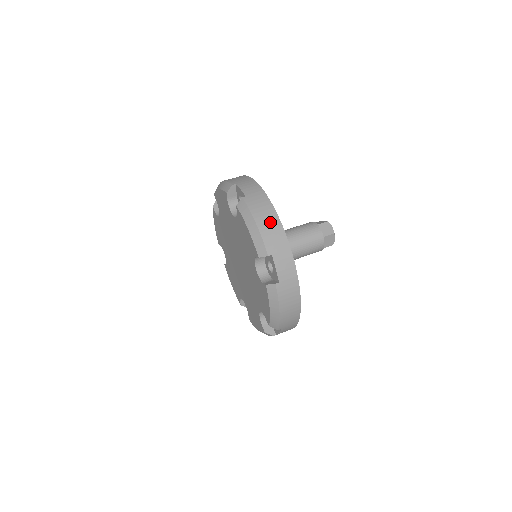
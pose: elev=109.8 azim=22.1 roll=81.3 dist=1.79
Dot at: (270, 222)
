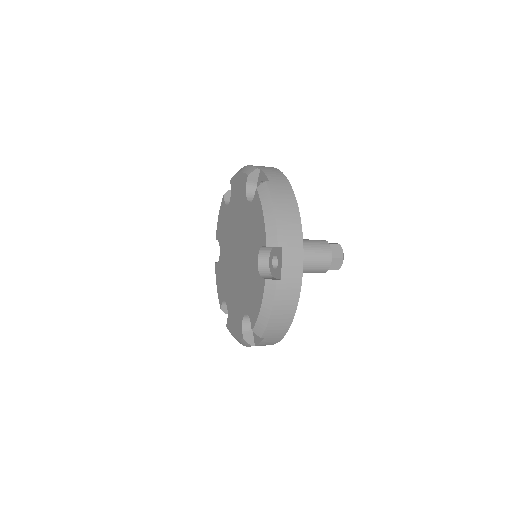
Dot at: (284, 317)
